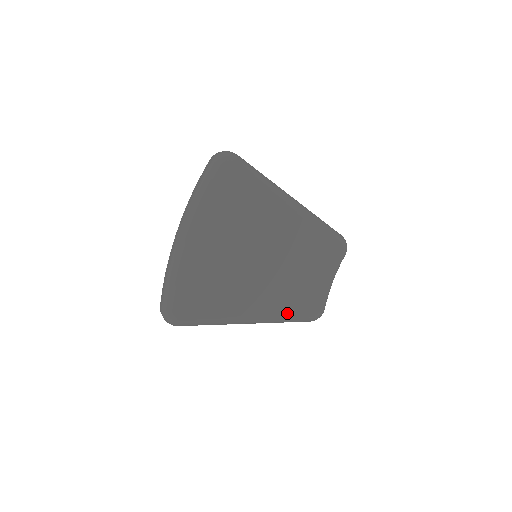
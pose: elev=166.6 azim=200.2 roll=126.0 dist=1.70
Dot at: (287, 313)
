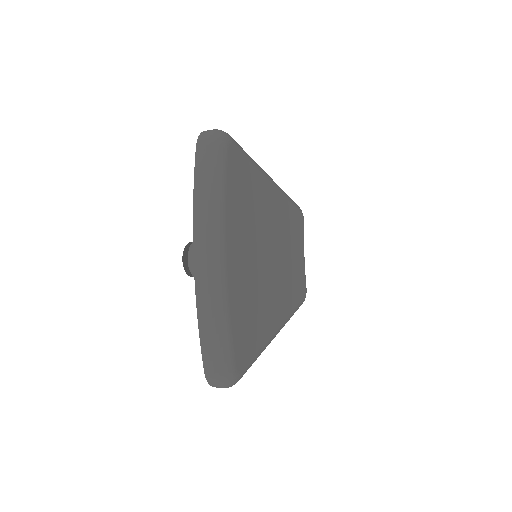
Dot at: (293, 306)
